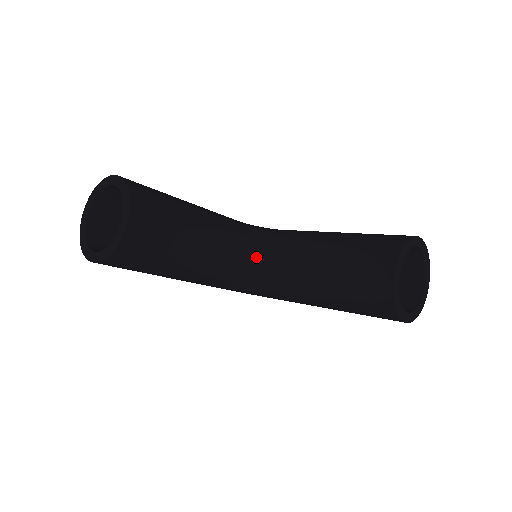
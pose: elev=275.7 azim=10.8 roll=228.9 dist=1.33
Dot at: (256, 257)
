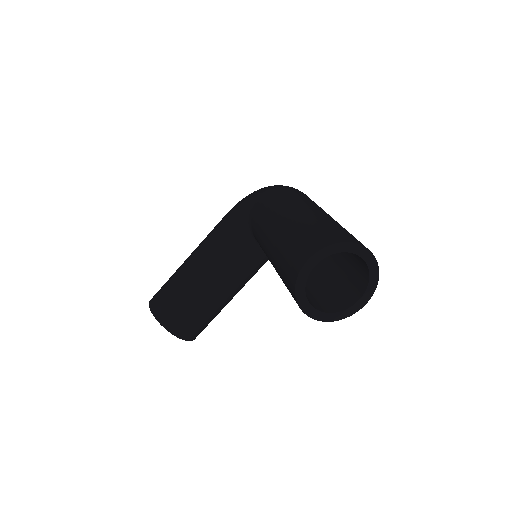
Dot at: occluded
